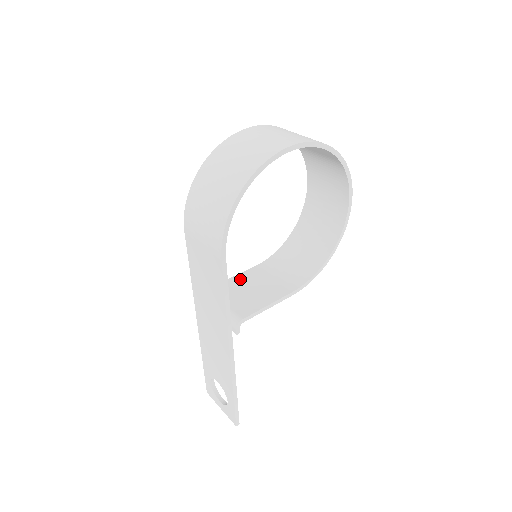
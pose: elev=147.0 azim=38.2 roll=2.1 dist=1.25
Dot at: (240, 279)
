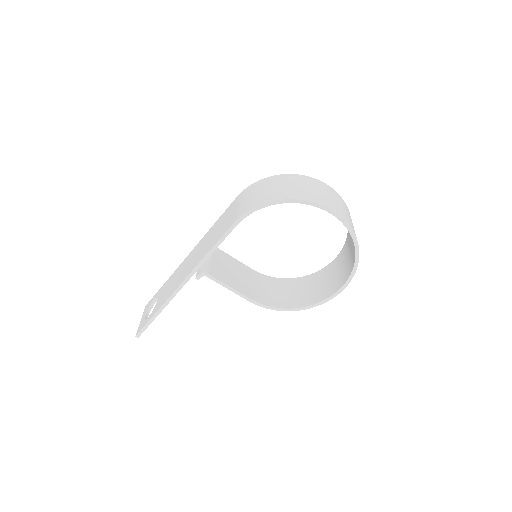
Dot at: (235, 262)
